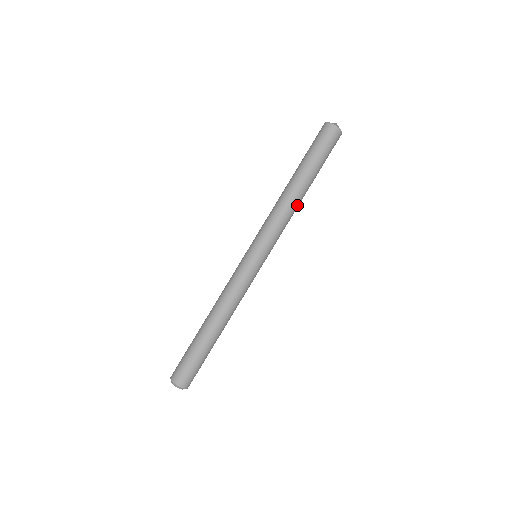
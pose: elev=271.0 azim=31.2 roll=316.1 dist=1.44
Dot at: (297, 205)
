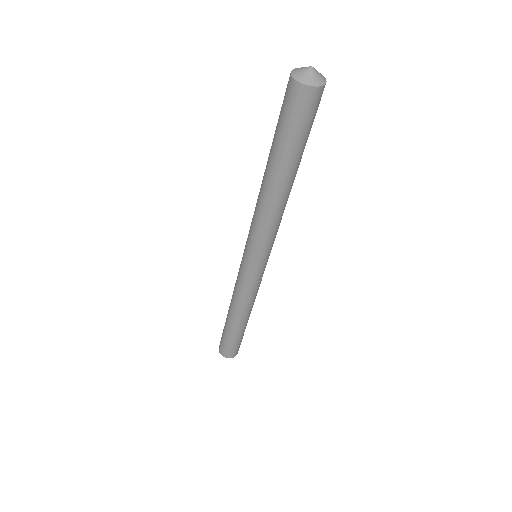
Dot at: (288, 197)
